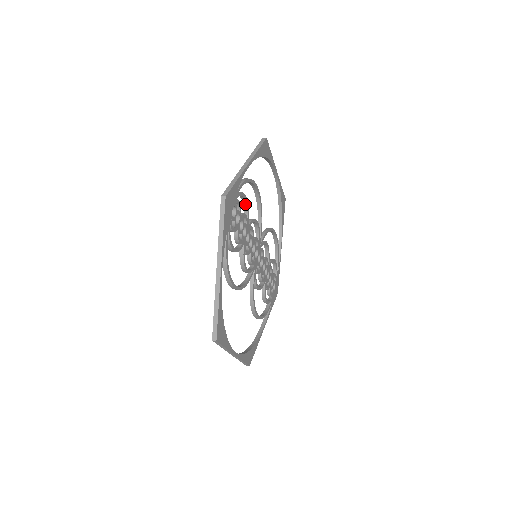
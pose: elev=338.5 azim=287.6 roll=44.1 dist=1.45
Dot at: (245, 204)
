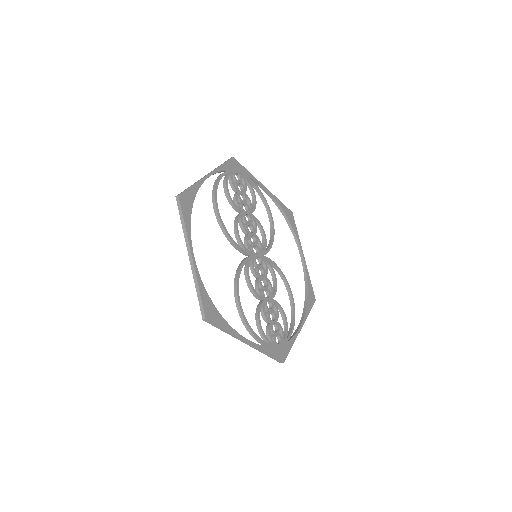
Dot at: (254, 201)
